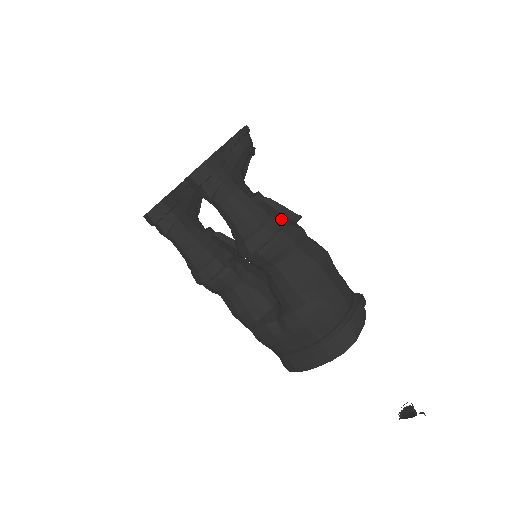
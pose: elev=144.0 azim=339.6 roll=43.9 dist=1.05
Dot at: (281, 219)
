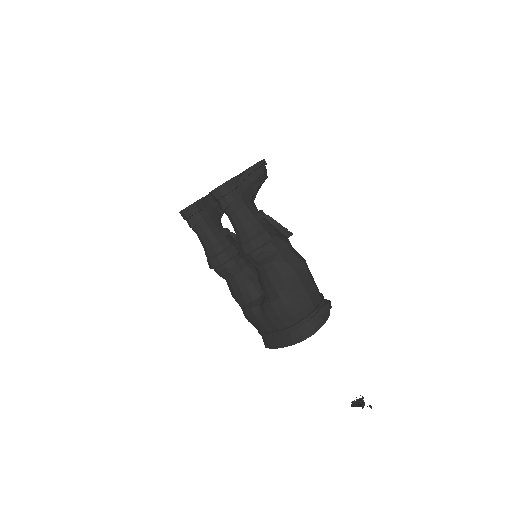
Dot at: (273, 233)
